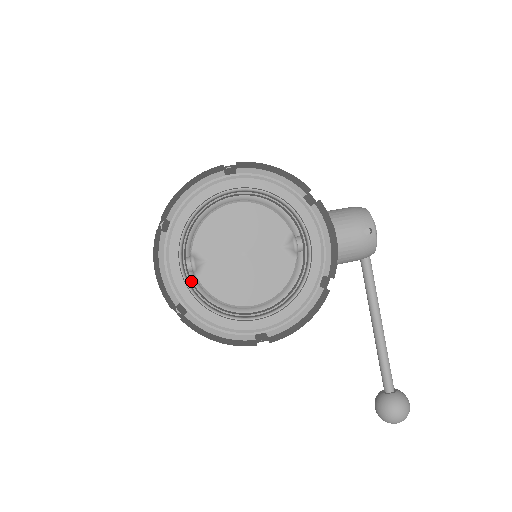
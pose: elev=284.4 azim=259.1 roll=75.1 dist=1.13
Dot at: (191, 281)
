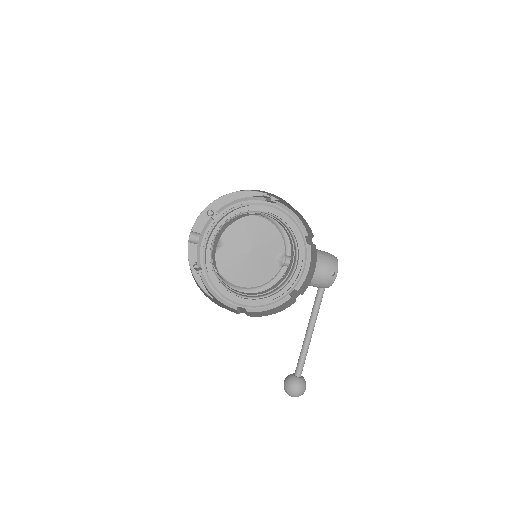
Dot at: occluded
